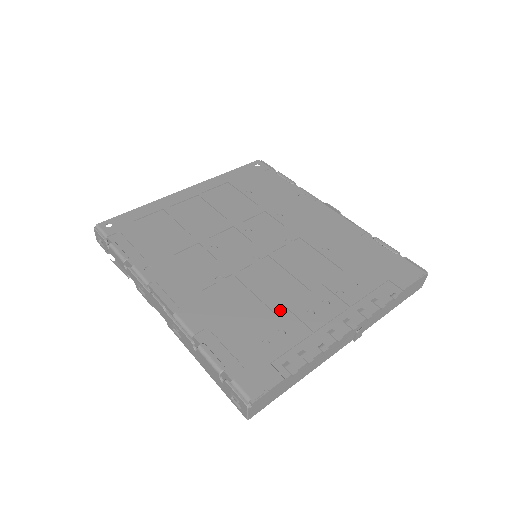
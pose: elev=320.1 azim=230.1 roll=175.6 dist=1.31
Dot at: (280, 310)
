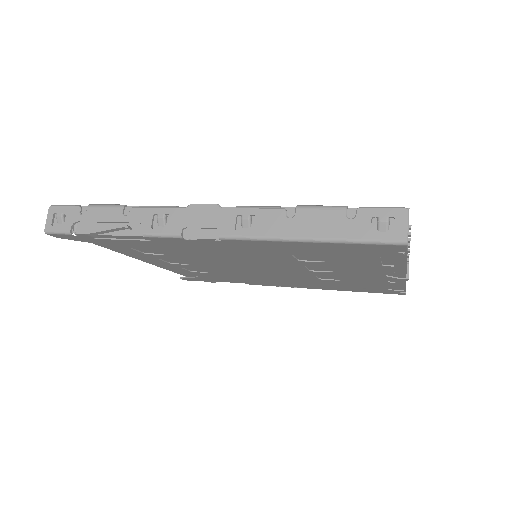
Dot at: occluded
